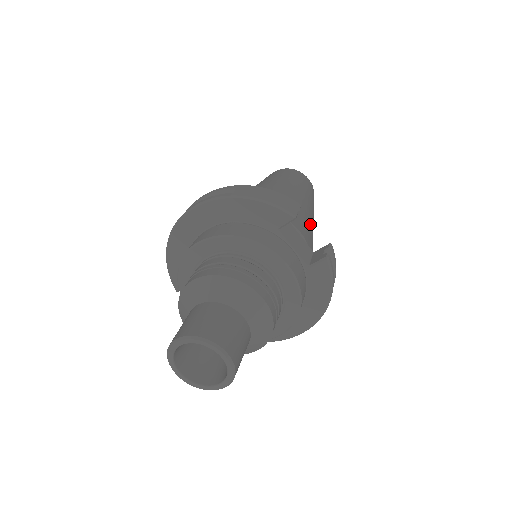
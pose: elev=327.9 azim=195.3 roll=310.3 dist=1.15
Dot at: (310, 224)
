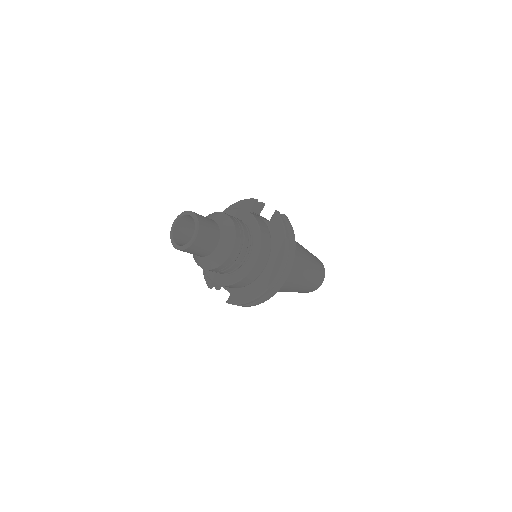
Dot at: occluded
